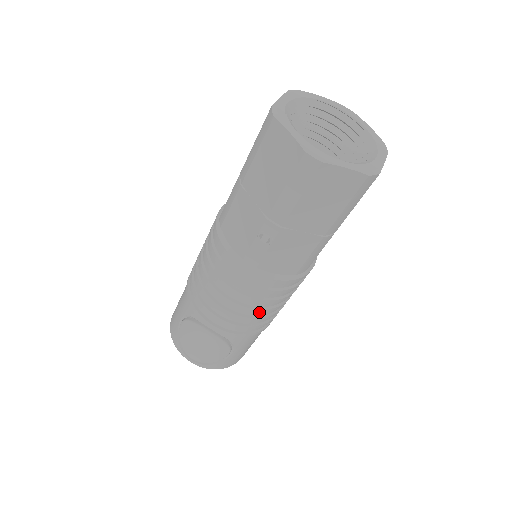
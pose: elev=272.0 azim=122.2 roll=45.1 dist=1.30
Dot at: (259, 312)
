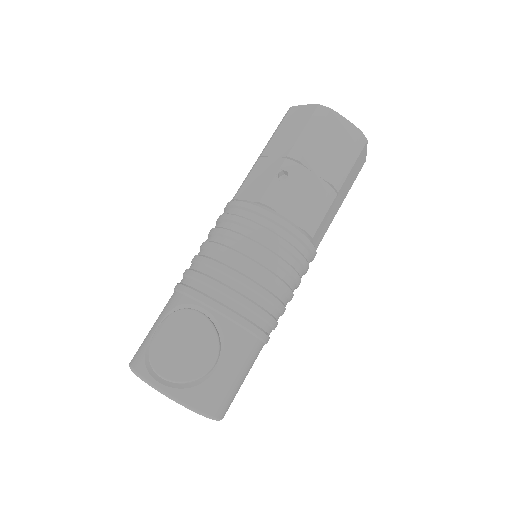
Dot at: (265, 276)
